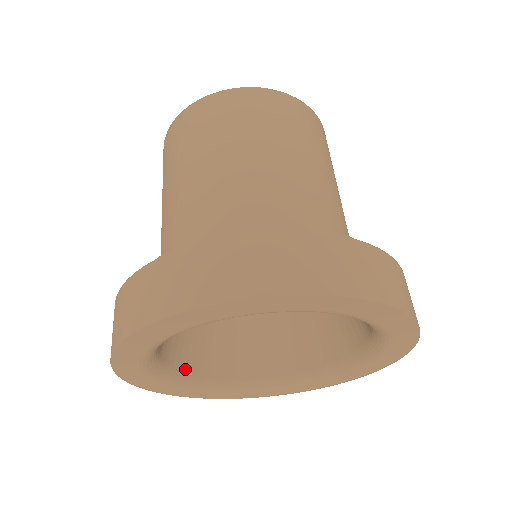
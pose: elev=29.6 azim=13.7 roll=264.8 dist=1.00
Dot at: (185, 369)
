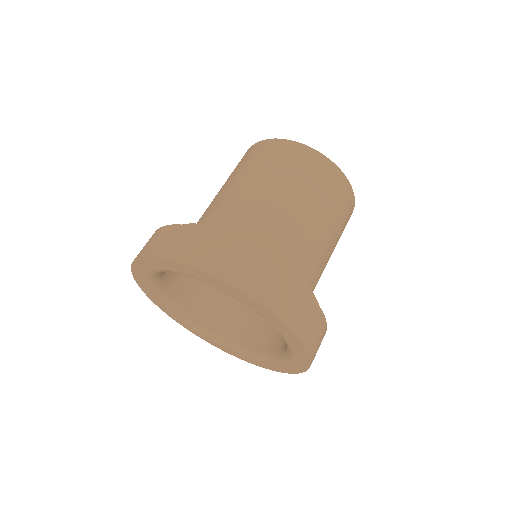
Dot at: occluded
